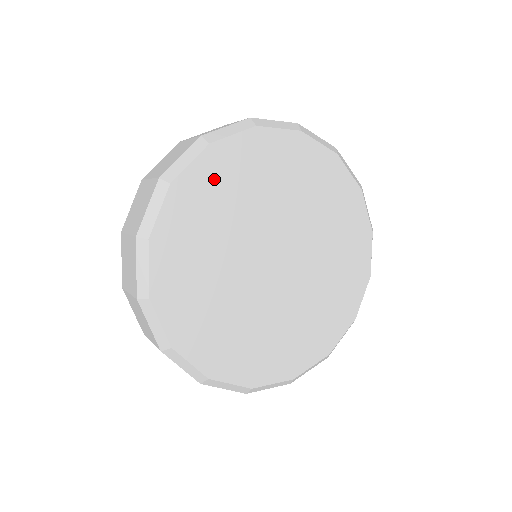
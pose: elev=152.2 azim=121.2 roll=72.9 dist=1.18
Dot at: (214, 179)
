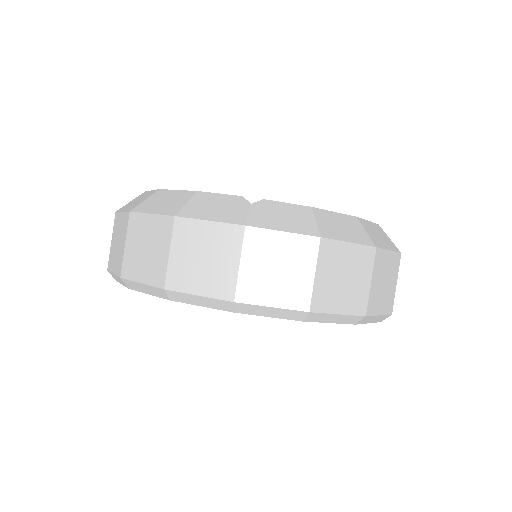
Dot at: occluded
